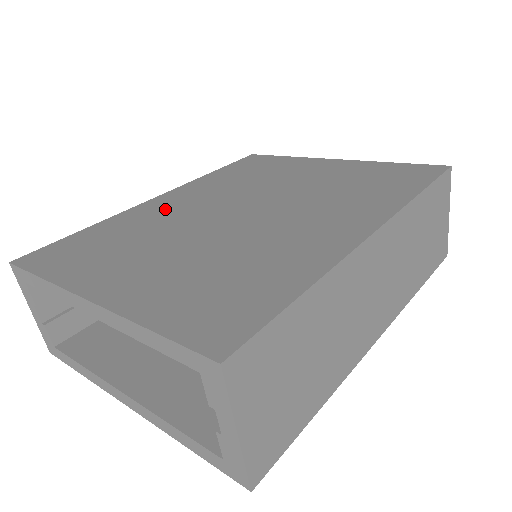
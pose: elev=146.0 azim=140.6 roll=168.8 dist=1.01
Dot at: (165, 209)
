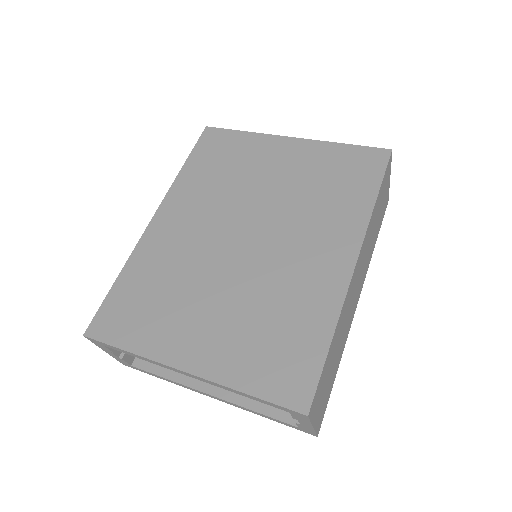
Dot at: (173, 240)
